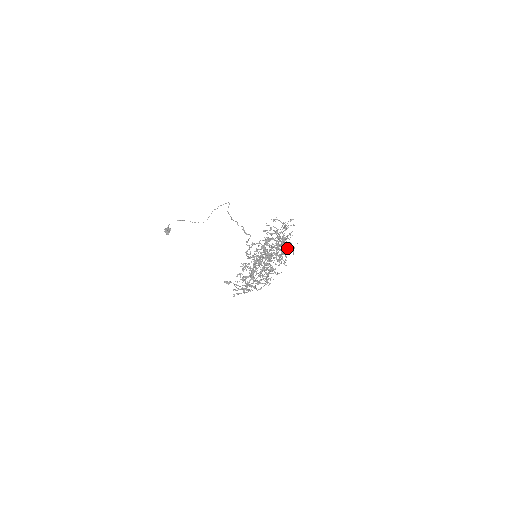
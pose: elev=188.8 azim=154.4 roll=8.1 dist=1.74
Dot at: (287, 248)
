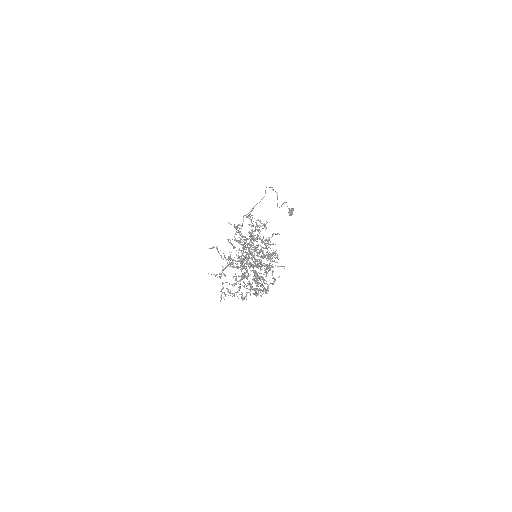
Dot at: occluded
